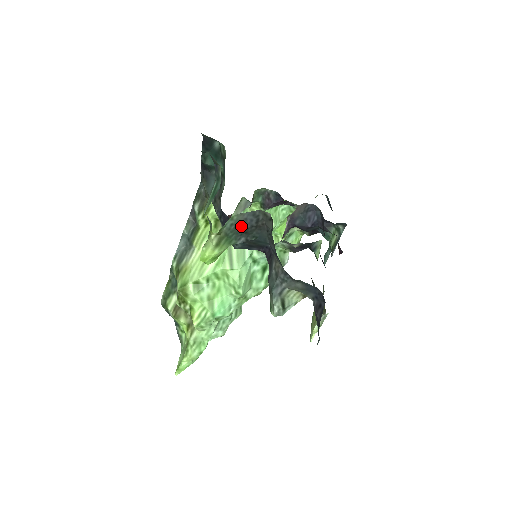
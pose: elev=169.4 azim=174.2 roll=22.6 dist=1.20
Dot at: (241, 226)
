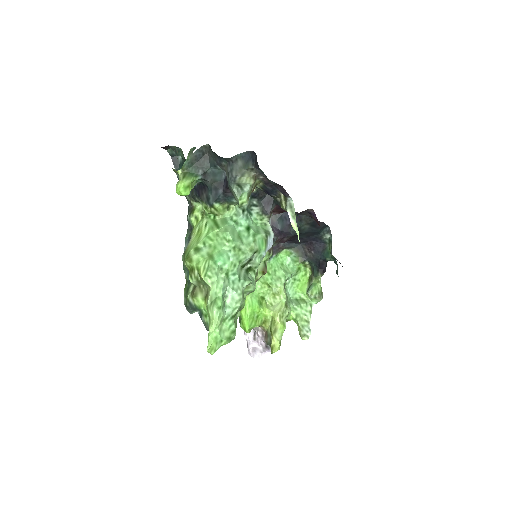
Dot at: (195, 161)
